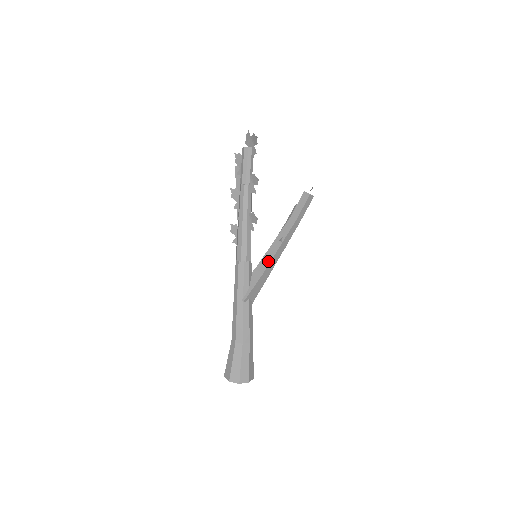
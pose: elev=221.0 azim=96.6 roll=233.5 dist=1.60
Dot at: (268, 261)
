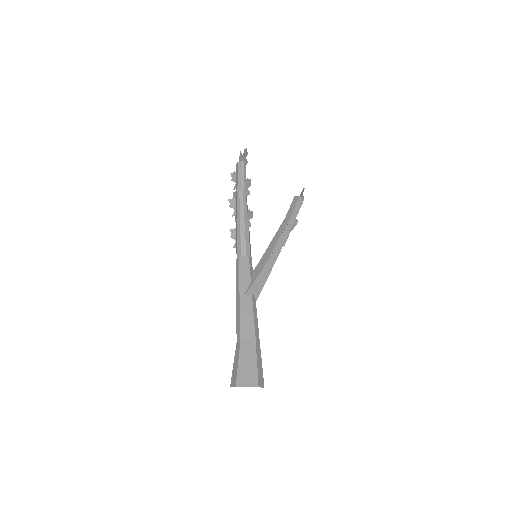
Dot at: (267, 256)
